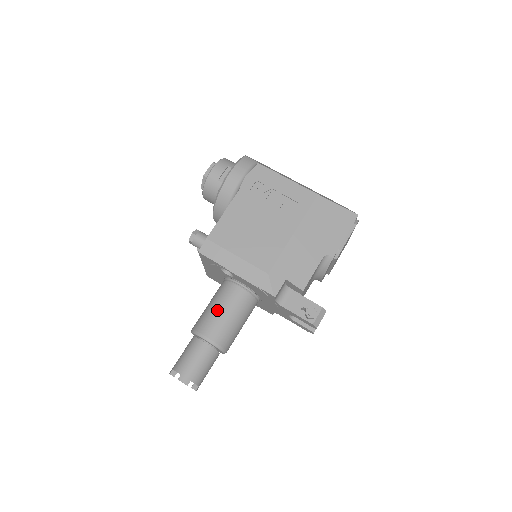
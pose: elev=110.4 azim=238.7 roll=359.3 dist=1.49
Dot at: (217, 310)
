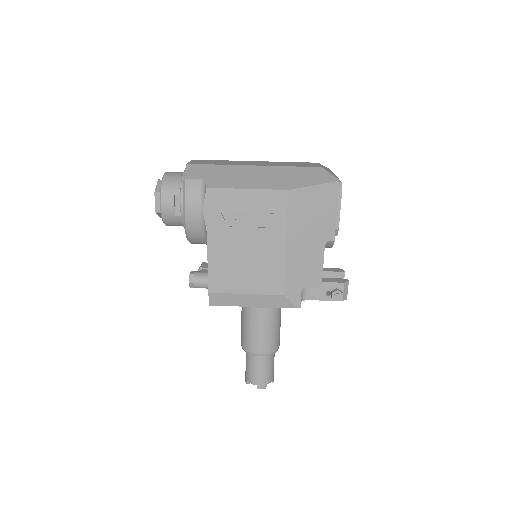
Dot at: (254, 330)
